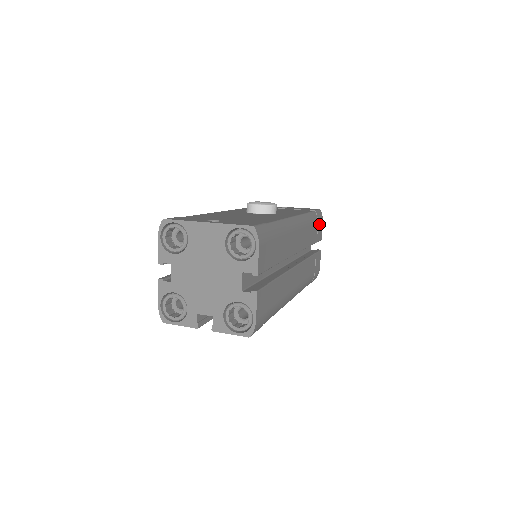
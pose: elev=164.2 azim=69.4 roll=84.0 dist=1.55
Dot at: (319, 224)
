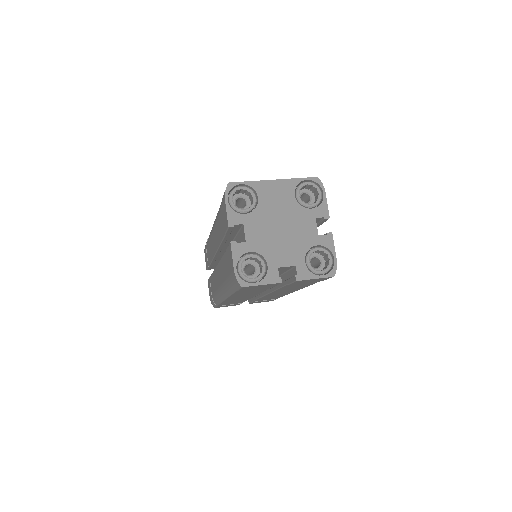
Dot at: occluded
